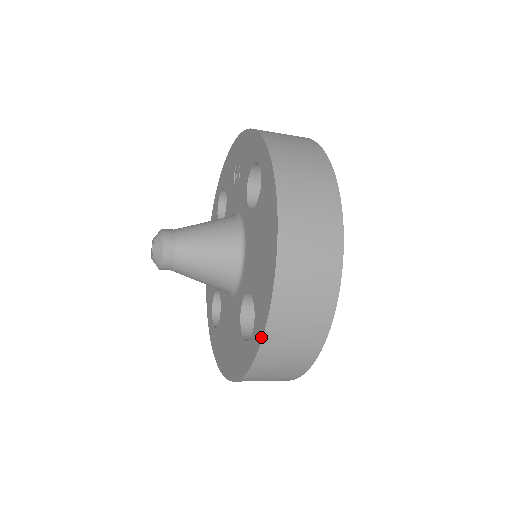
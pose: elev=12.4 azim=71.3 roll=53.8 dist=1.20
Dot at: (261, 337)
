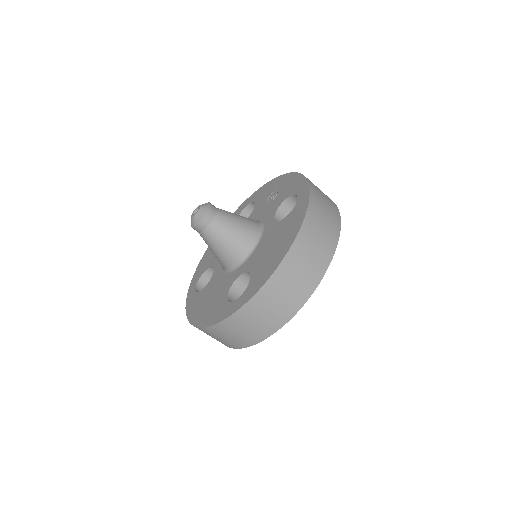
Dot at: (248, 299)
